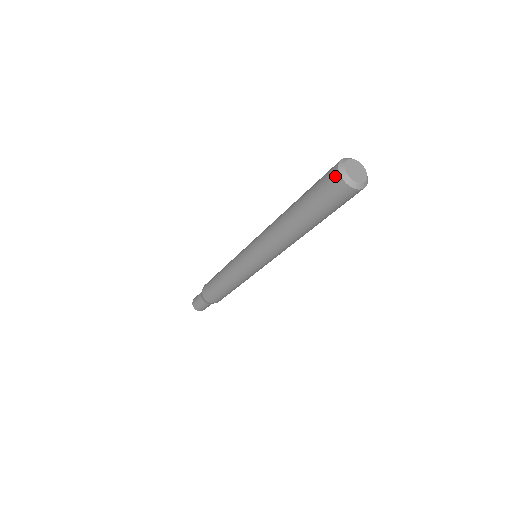
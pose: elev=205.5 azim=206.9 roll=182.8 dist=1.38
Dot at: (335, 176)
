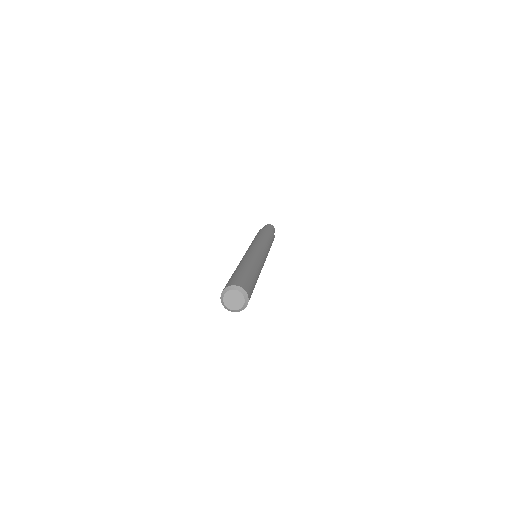
Dot at: occluded
